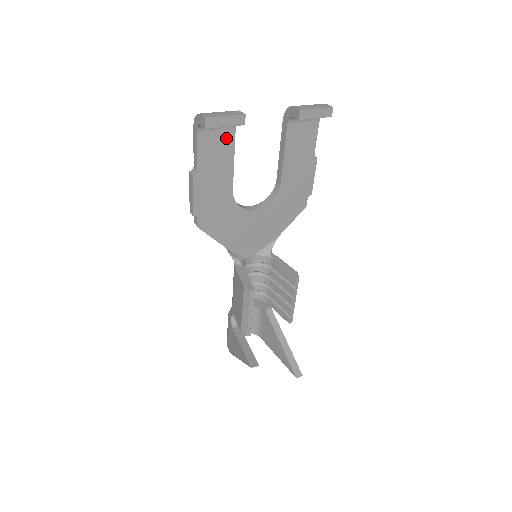
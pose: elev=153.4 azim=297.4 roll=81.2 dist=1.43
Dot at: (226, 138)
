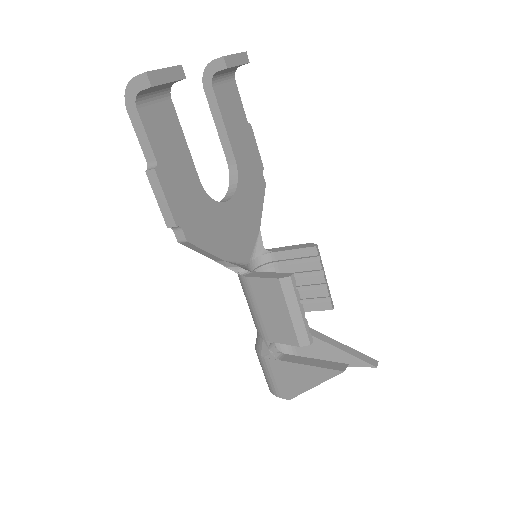
Dot at: (167, 112)
